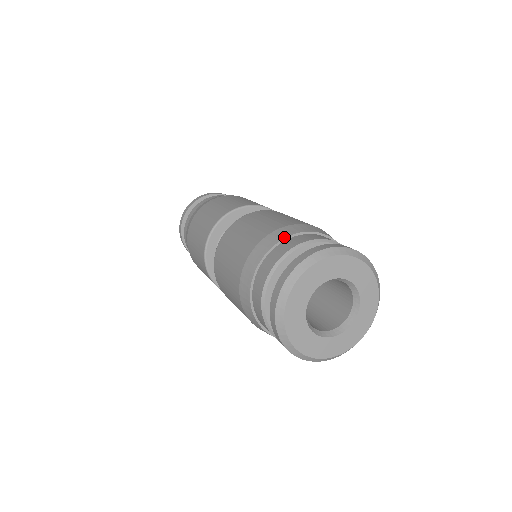
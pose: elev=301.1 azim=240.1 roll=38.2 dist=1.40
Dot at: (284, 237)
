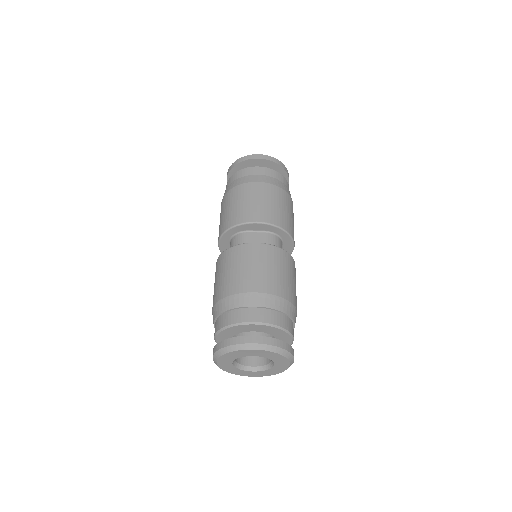
Dot at: (253, 305)
